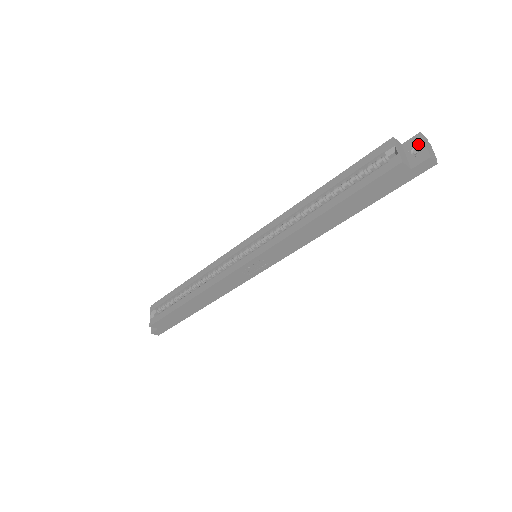
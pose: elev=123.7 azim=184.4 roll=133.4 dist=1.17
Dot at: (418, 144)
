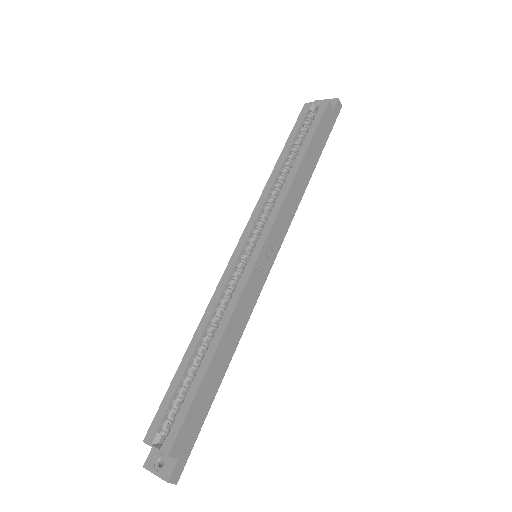
Dot at: occluded
